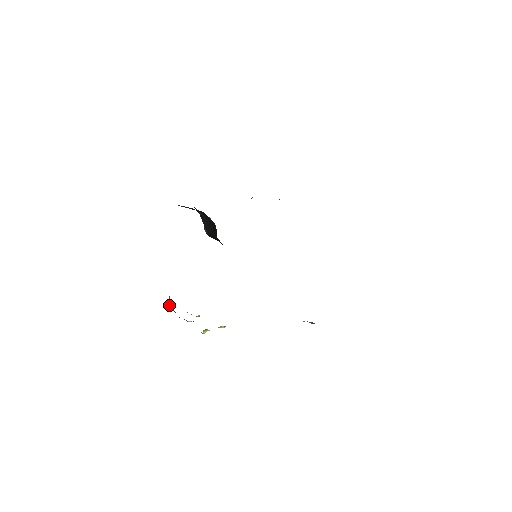
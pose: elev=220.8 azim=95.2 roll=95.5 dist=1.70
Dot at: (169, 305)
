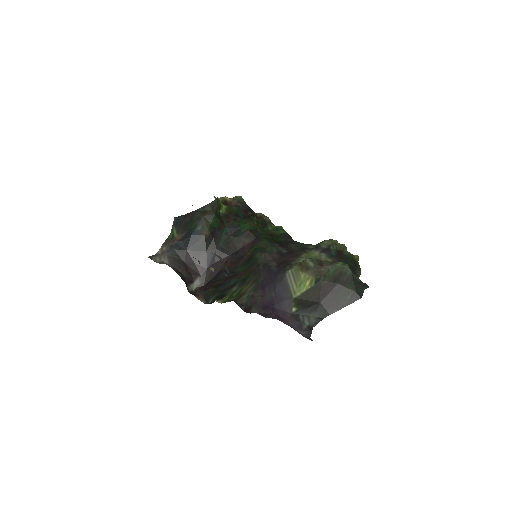
Dot at: occluded
